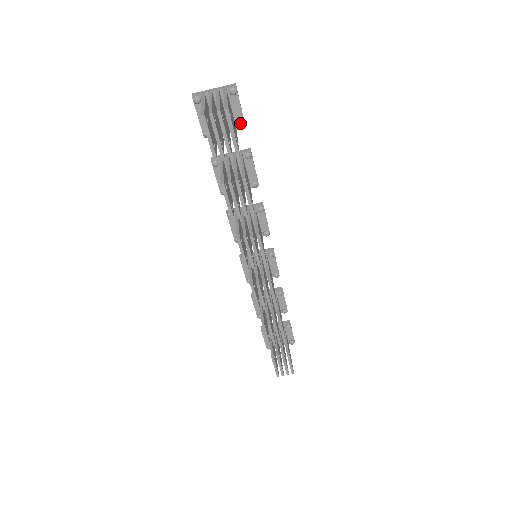
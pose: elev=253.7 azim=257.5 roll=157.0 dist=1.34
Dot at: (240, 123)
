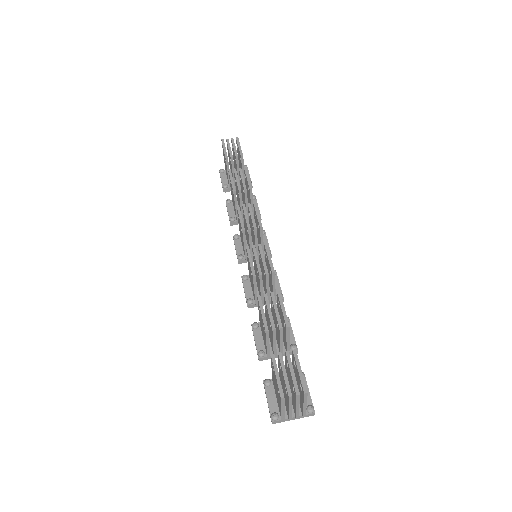
Dot at: occluded
